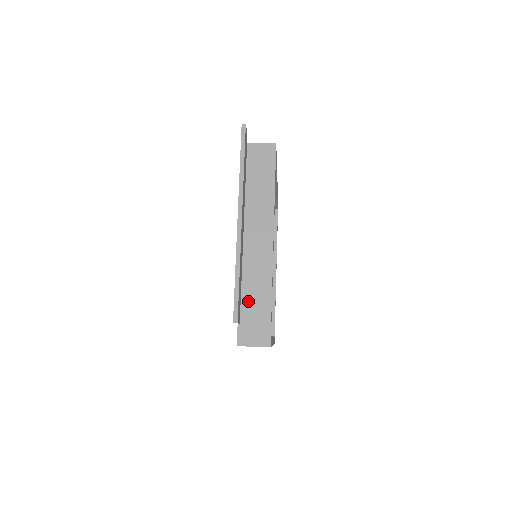
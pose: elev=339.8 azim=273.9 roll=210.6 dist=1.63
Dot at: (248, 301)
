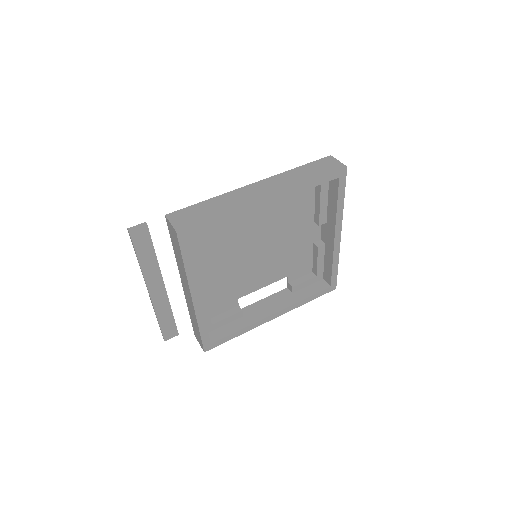
Dot at: (192, 320)
